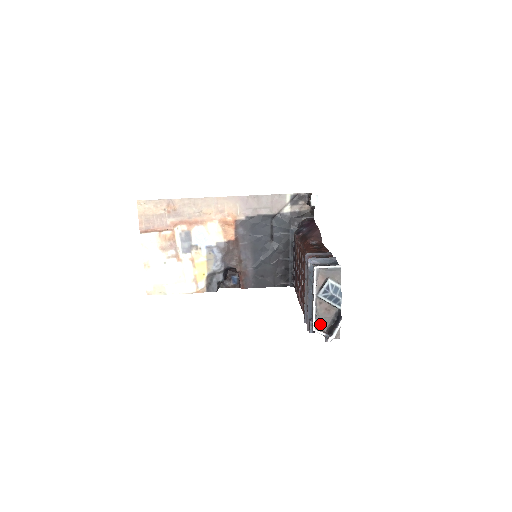
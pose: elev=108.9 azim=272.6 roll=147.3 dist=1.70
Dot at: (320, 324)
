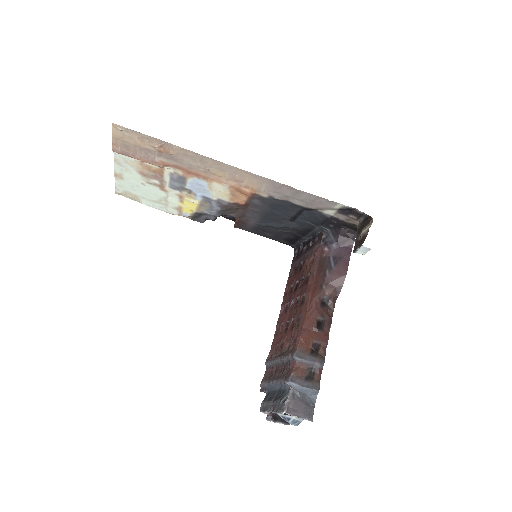
Dot at: occluded
